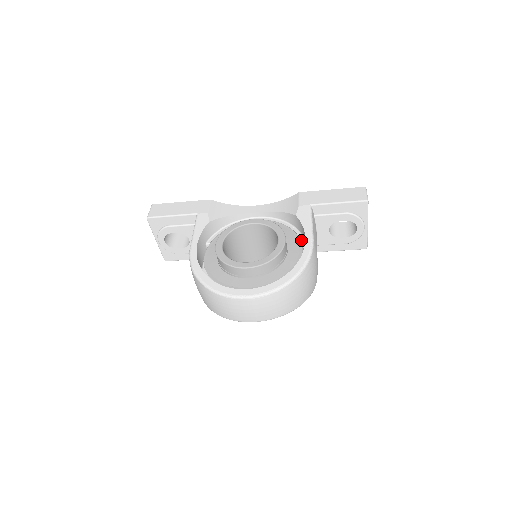
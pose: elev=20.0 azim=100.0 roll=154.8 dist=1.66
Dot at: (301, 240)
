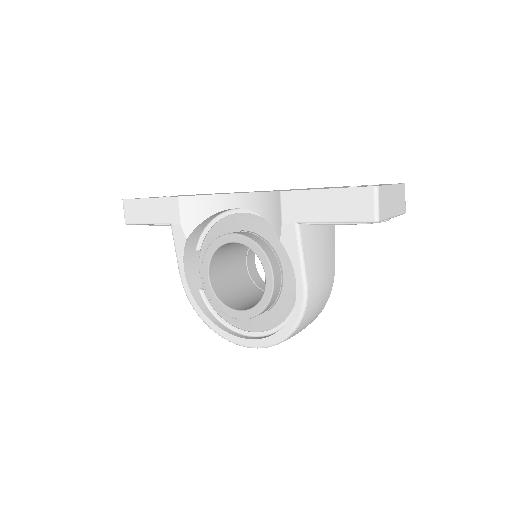
Dot at: occluded
